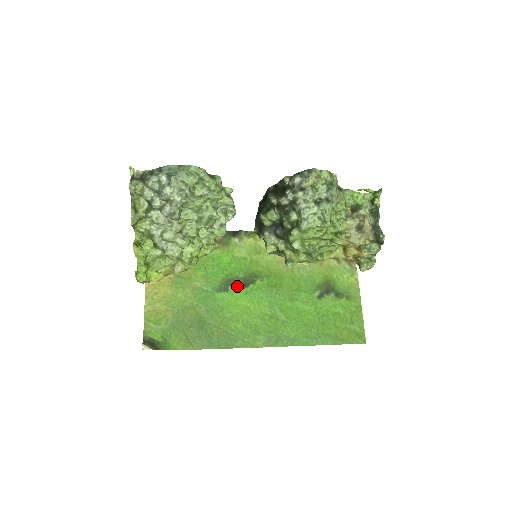
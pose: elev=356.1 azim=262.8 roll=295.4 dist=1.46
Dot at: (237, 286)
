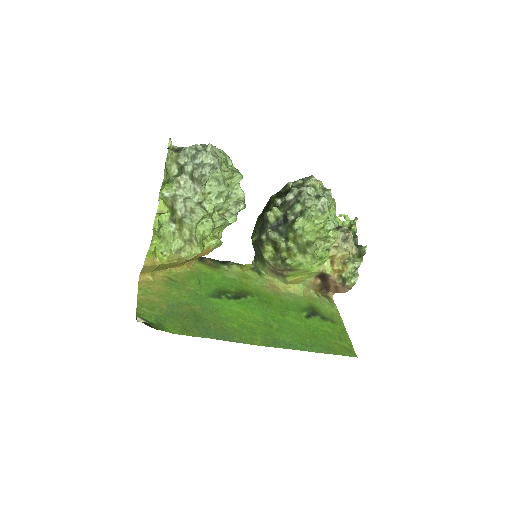
Dot at: (230, 297)
